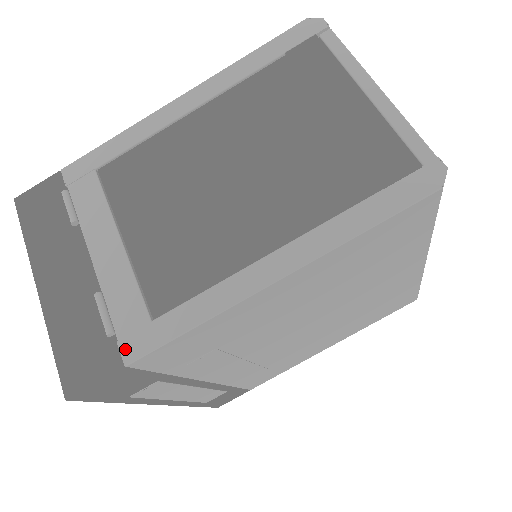
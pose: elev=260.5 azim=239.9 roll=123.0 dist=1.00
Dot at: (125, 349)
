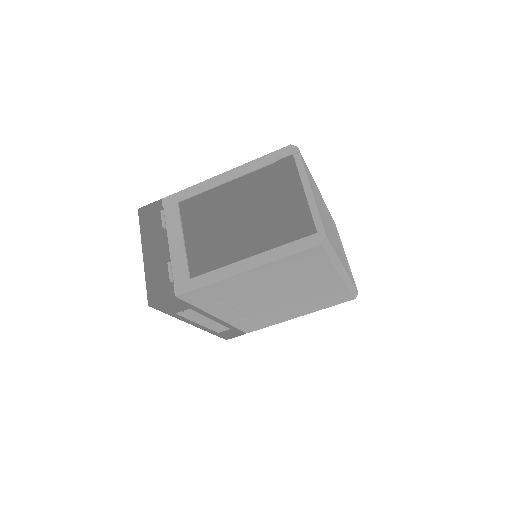
Dot at: (176, 289)
